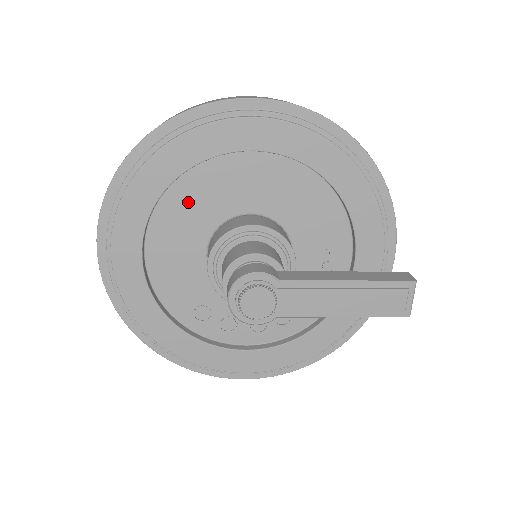
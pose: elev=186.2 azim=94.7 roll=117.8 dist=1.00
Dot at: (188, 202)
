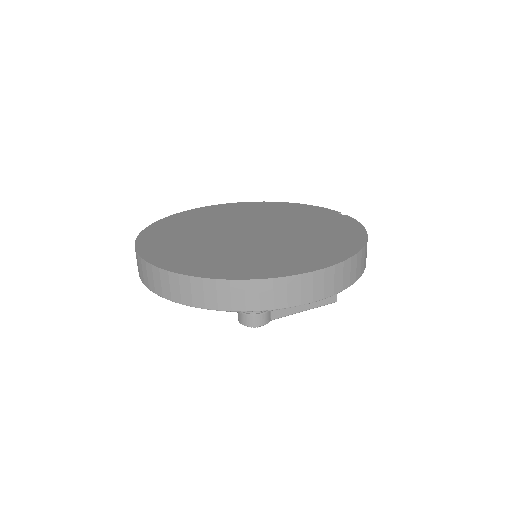
Dot at: occluded
